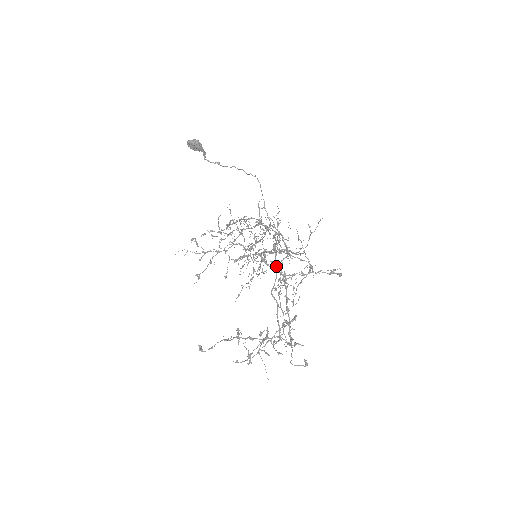
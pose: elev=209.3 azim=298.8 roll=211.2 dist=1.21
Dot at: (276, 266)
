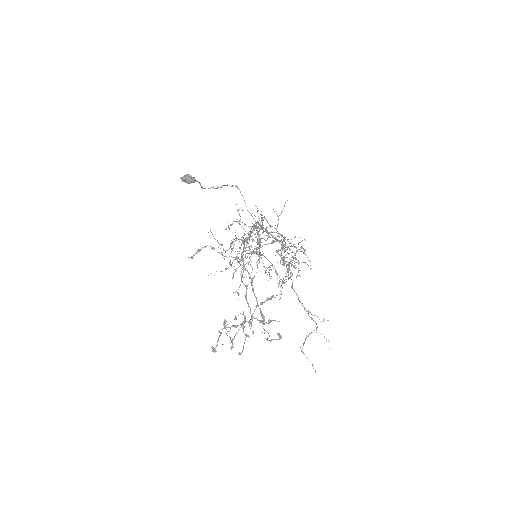
Dot at: (241, 254)
